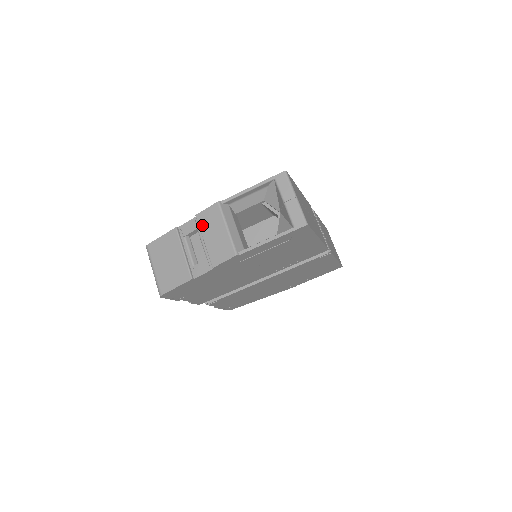
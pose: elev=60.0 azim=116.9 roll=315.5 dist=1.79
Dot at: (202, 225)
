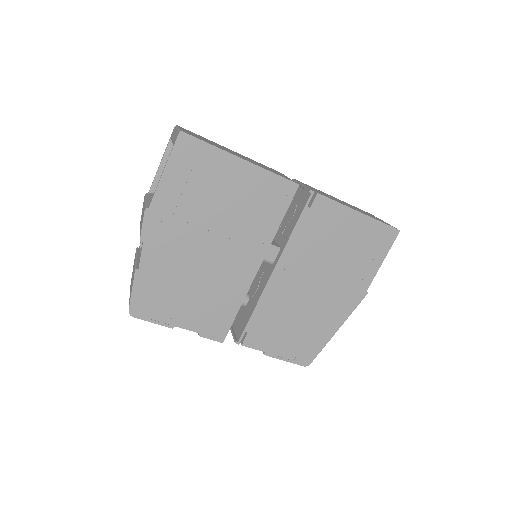
Dot at: occluded
